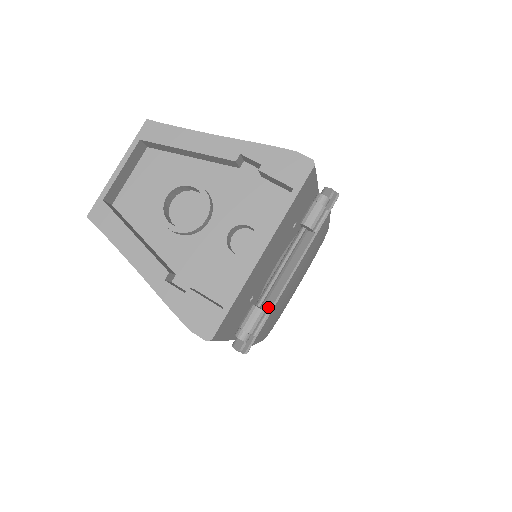
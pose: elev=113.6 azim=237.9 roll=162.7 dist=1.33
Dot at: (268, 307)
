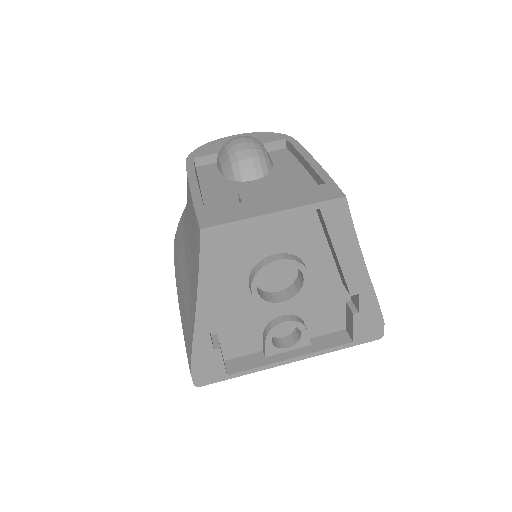
Dot at: occluded
